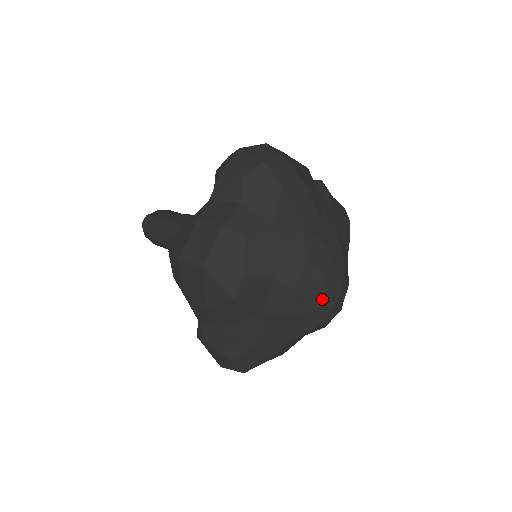
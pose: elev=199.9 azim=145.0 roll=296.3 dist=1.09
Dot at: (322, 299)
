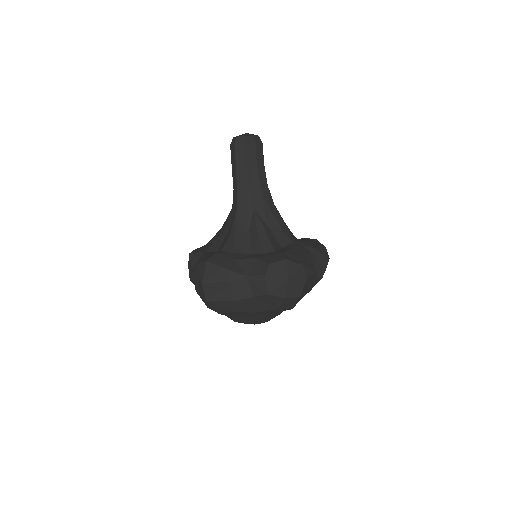
Dot at: occluded
